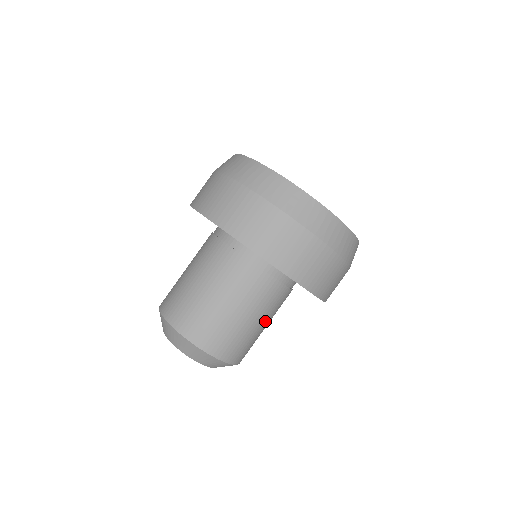
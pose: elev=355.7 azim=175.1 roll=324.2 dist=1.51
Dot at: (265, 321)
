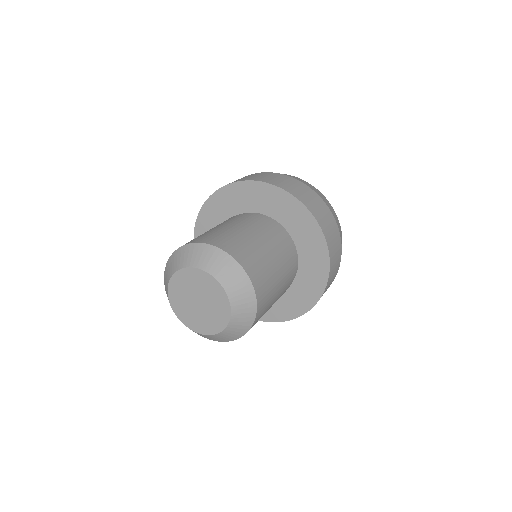
Dot at: (280, 280)
